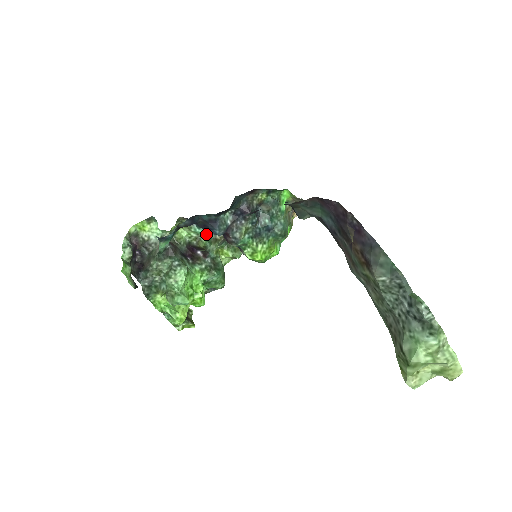
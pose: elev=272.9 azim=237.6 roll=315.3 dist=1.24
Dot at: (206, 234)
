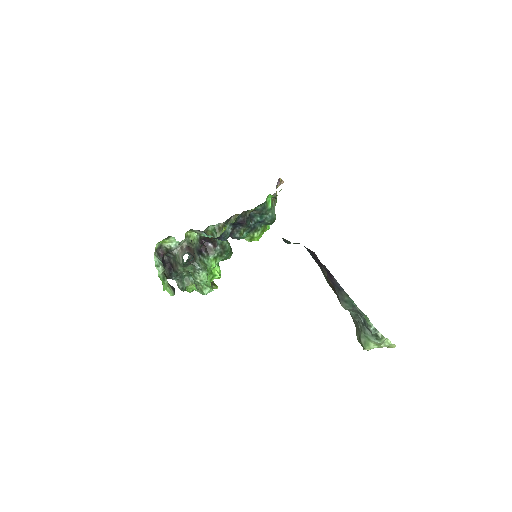
Dot at: occluded
